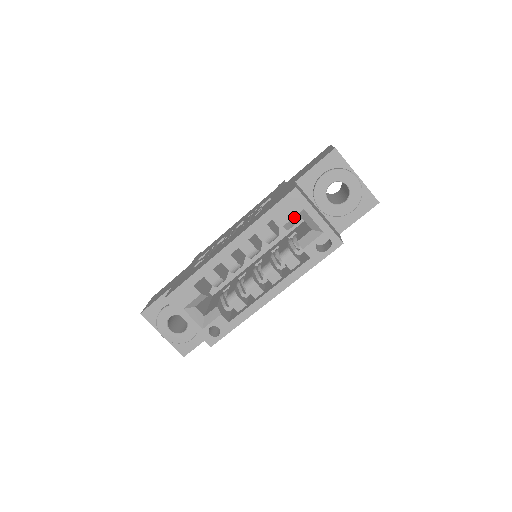
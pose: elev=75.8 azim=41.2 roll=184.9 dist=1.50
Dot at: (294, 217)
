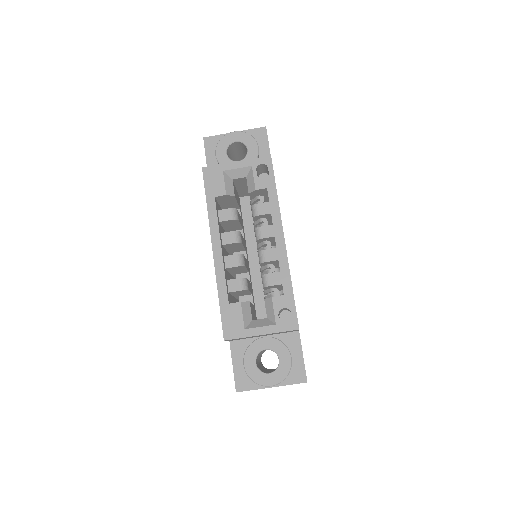
Dot at: (225, 182)
